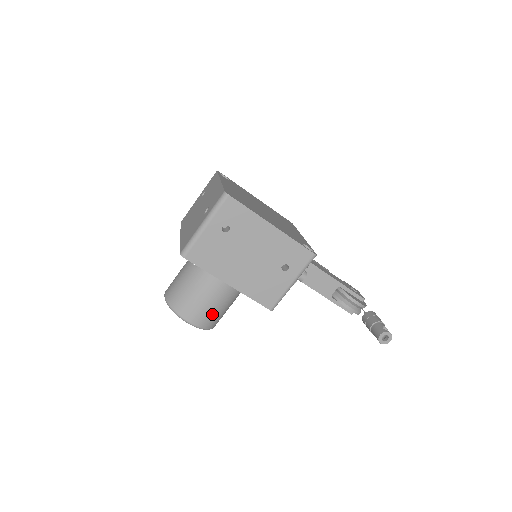
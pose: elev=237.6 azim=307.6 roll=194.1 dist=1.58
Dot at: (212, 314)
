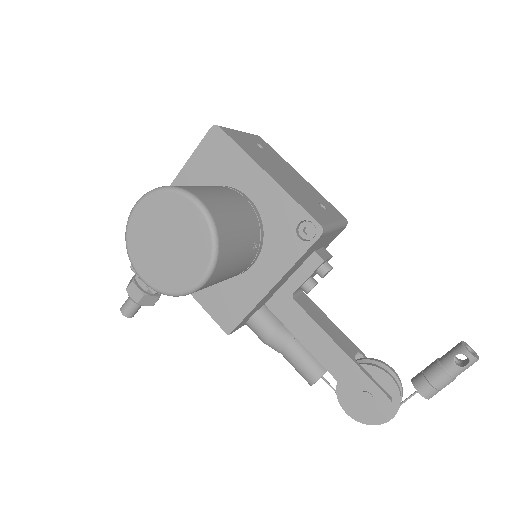
Dot at: (229, 219)
